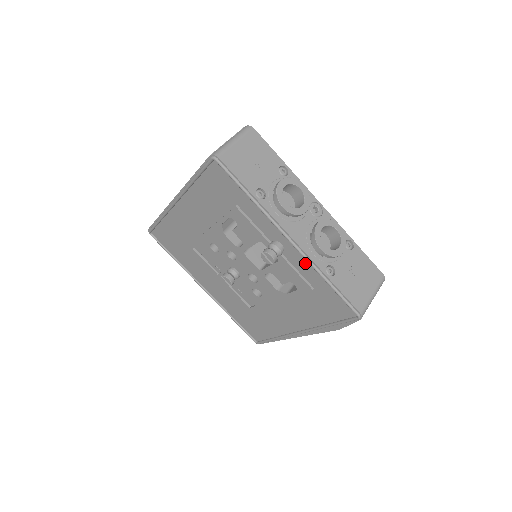
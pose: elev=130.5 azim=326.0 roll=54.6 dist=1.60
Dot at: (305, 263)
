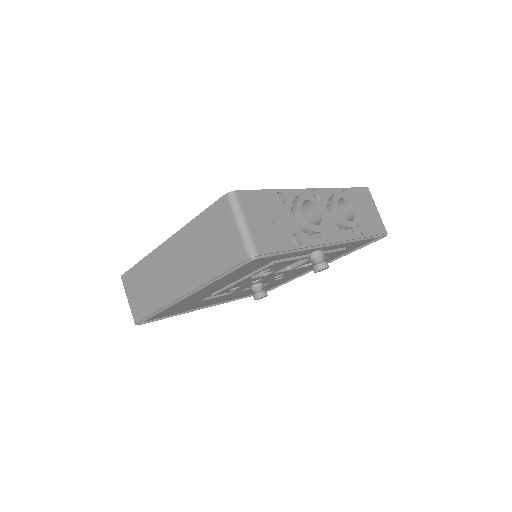
Dot at: (342, 244)
